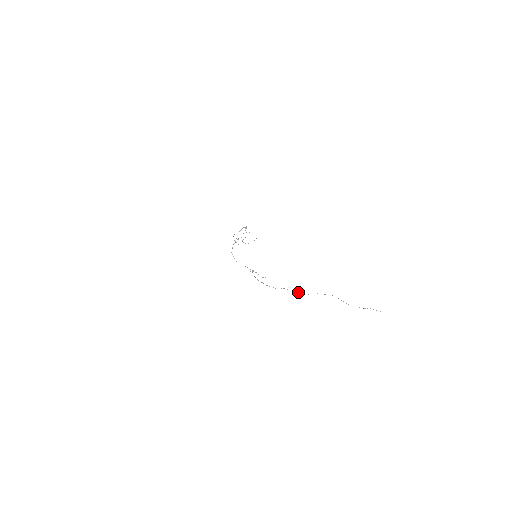
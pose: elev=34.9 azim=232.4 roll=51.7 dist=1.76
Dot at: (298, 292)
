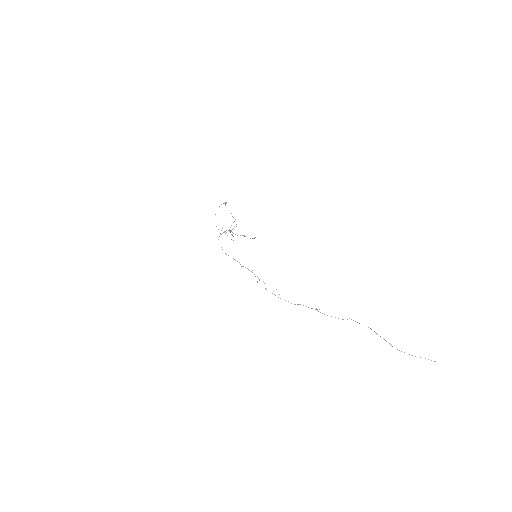
Dot at: (322, 313)
